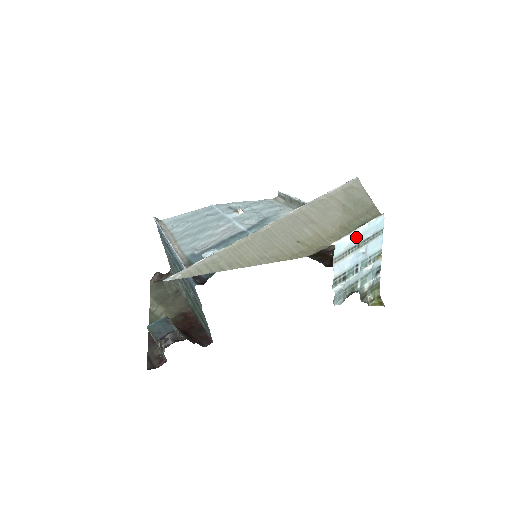
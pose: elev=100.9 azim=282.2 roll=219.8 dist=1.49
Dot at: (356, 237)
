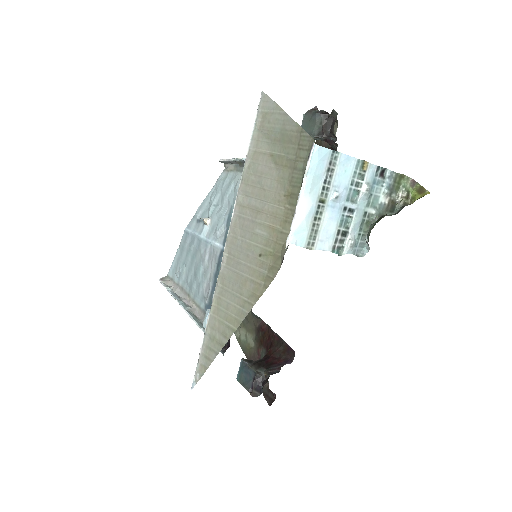
Dot at: (307, 204)
